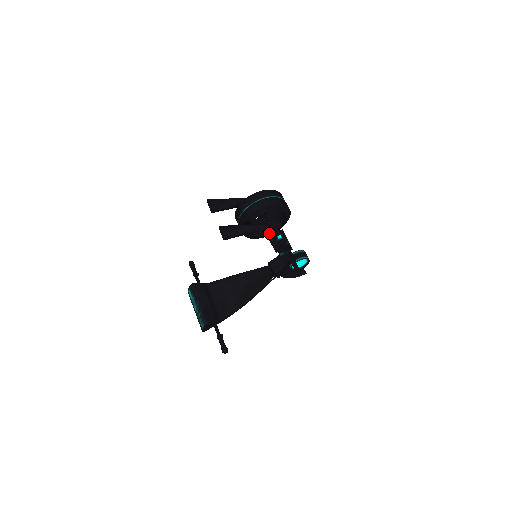
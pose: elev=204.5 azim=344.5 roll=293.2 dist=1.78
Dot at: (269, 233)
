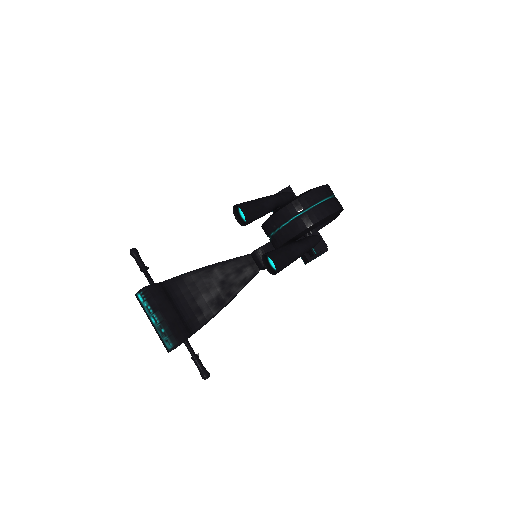
Dot at: occluded
